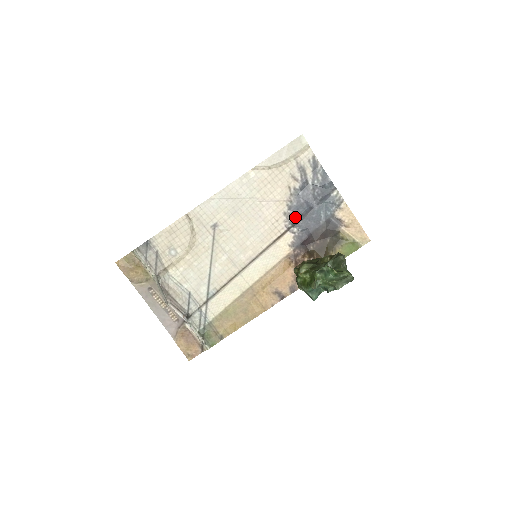
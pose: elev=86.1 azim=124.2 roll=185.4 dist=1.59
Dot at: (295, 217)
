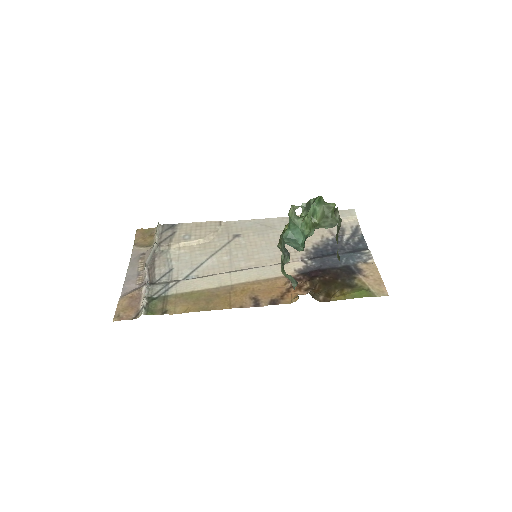
Dot at: (315, 256)
